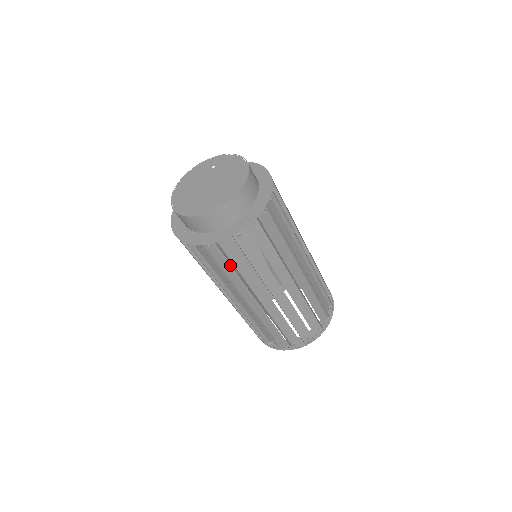
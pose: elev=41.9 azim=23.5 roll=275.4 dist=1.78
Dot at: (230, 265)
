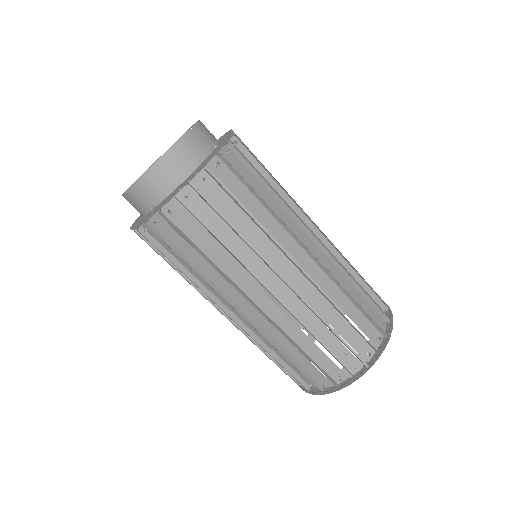
Dot at: (226, 224)
